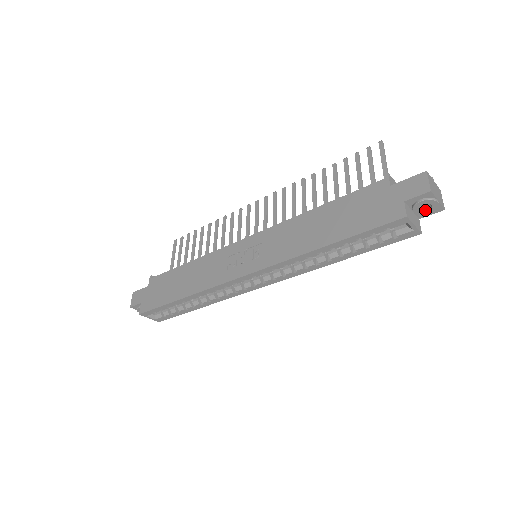
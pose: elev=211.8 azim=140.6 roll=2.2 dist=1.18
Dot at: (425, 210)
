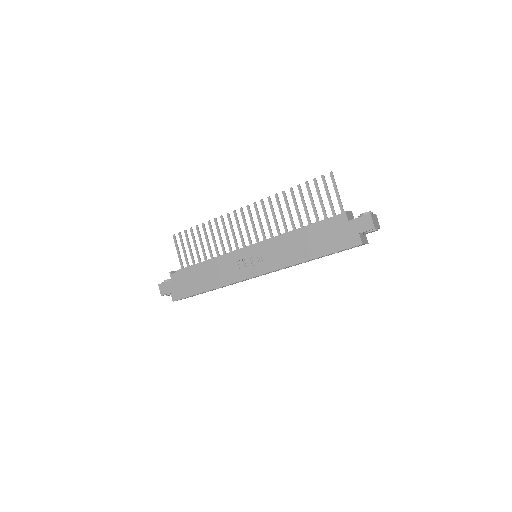
Dot at: (370, 232)
